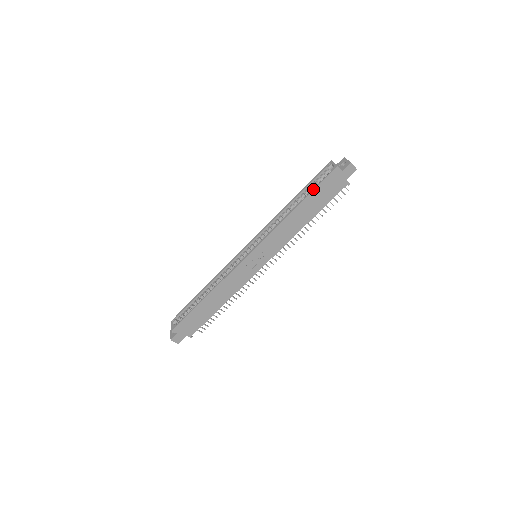
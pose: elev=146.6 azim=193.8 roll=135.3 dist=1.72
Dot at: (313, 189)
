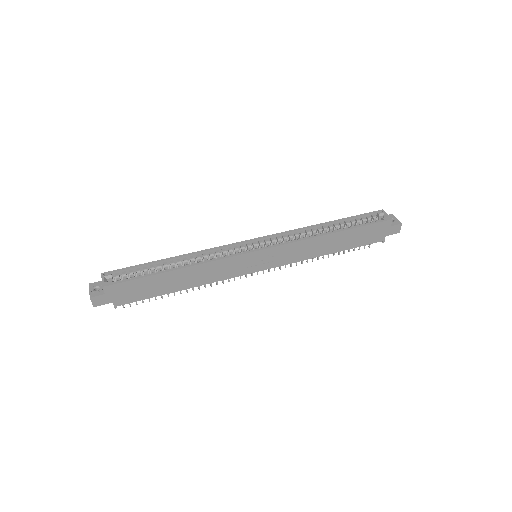
Dot at: (360, 225)
